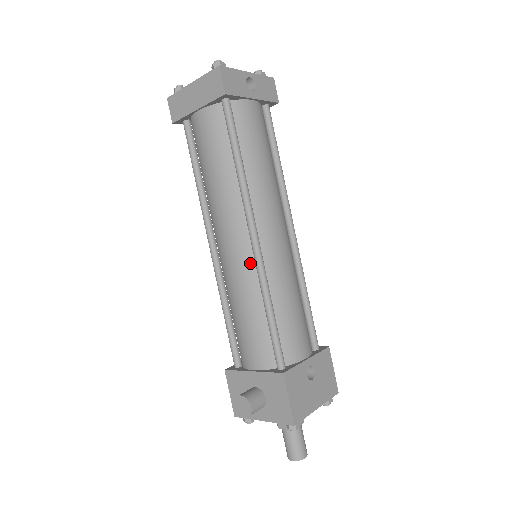
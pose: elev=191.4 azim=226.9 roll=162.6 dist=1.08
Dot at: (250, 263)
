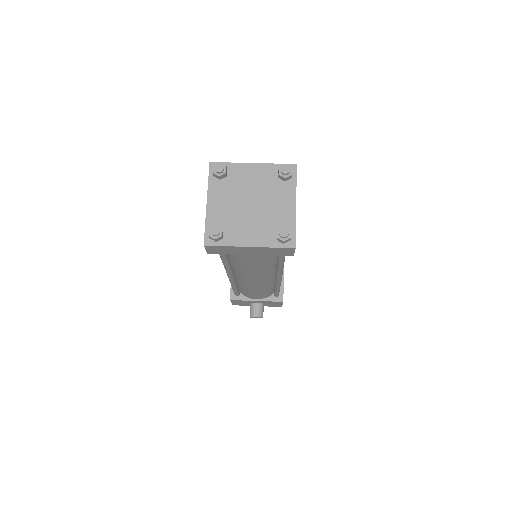
Dot at: (270, 282)
